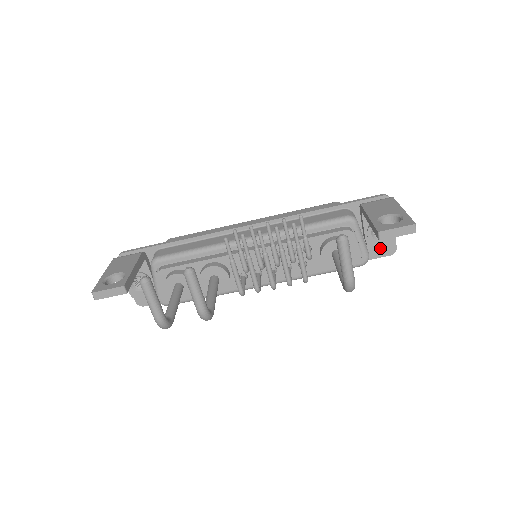
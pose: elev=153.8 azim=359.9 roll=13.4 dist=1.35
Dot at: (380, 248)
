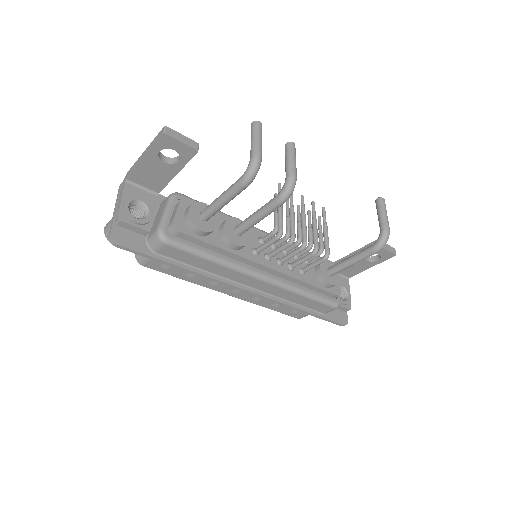
Dot at: (338, 314)
